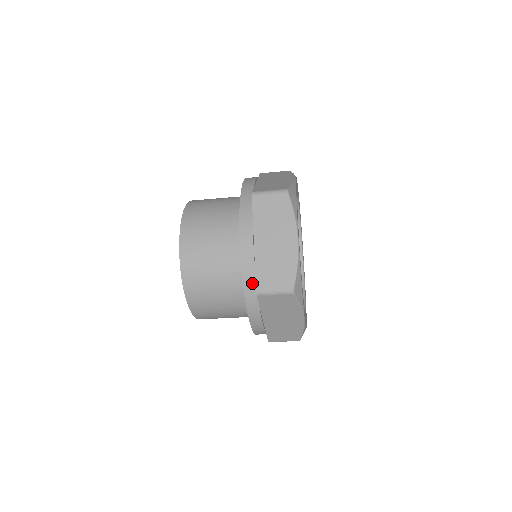
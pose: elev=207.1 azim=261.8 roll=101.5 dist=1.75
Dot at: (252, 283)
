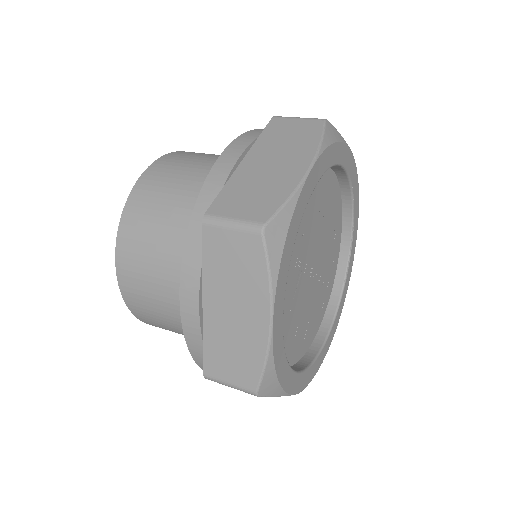
Dot at: (202, 356)
